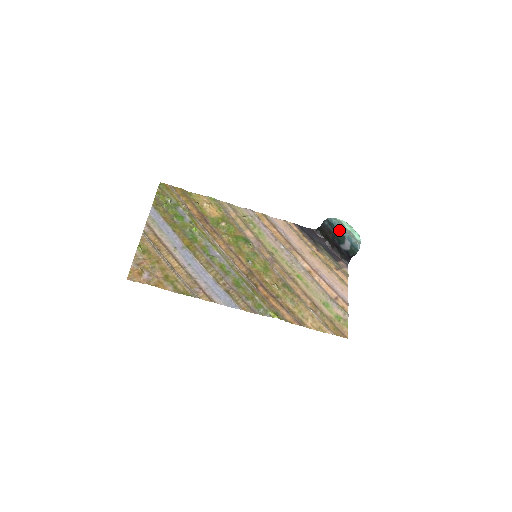
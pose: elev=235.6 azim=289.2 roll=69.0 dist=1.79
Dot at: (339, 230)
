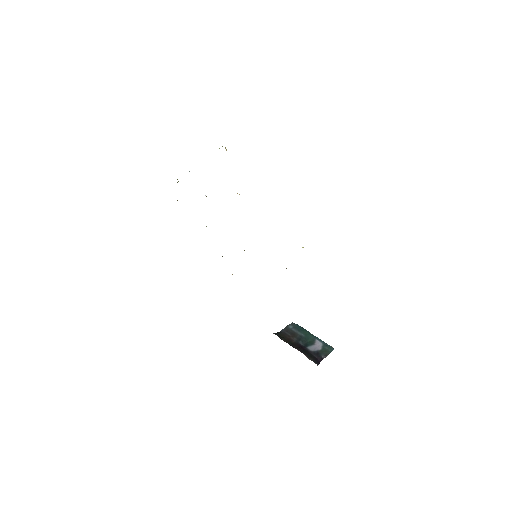
Dot at: (308, 332)
